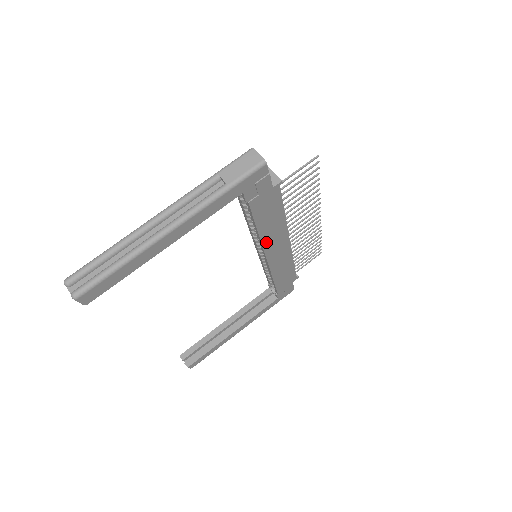
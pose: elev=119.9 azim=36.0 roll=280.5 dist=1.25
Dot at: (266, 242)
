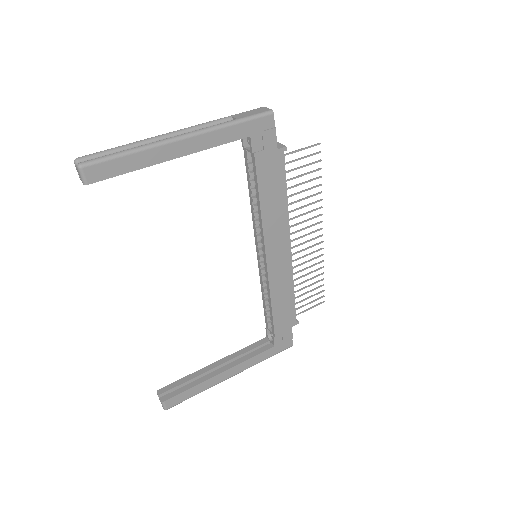
Dot at: (267, 229)
